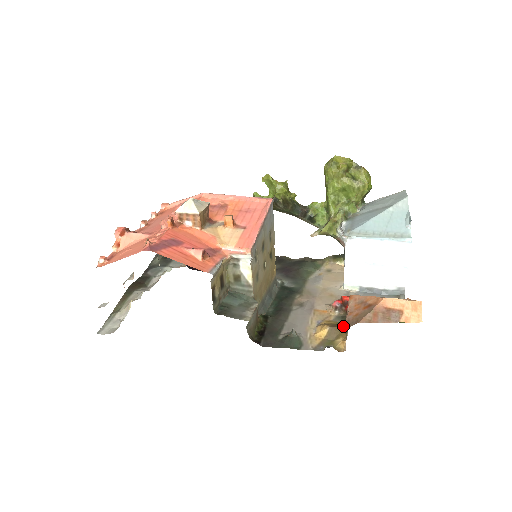
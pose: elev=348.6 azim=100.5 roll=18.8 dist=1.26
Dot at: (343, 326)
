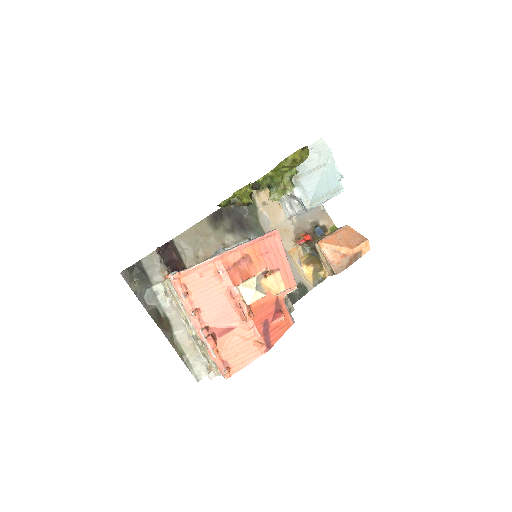
Dot at: (315, 258)
